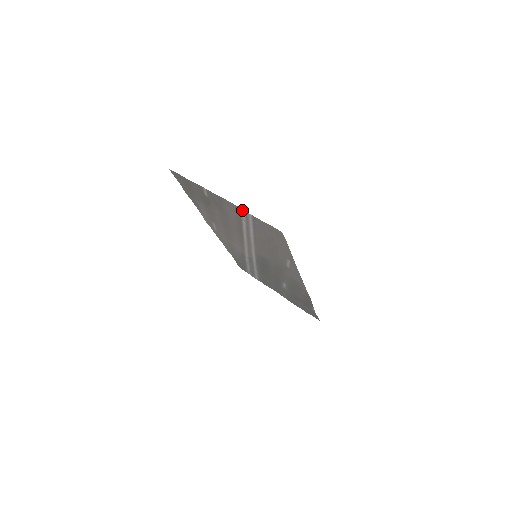
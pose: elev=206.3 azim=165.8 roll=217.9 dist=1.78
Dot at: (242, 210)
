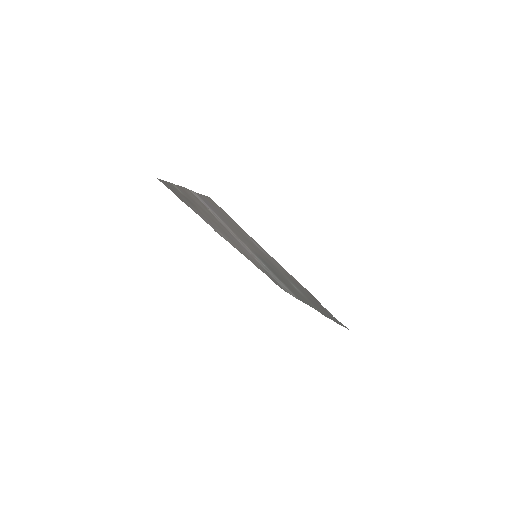
Dot at: (191, 191)
